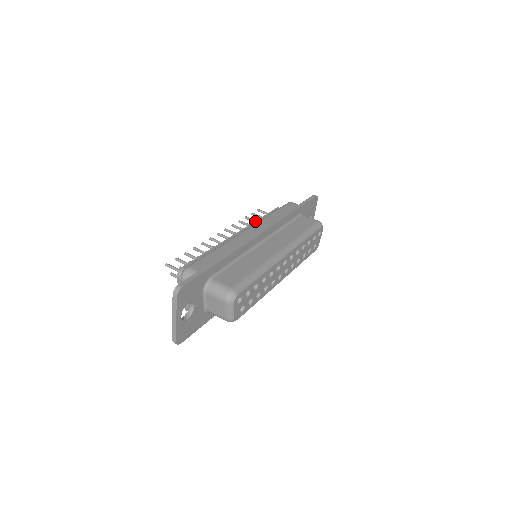
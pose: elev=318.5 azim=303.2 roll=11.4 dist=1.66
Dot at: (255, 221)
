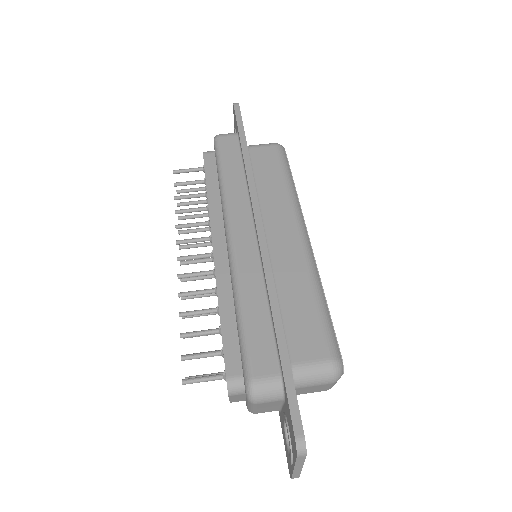
Dot at: (208, 202)
